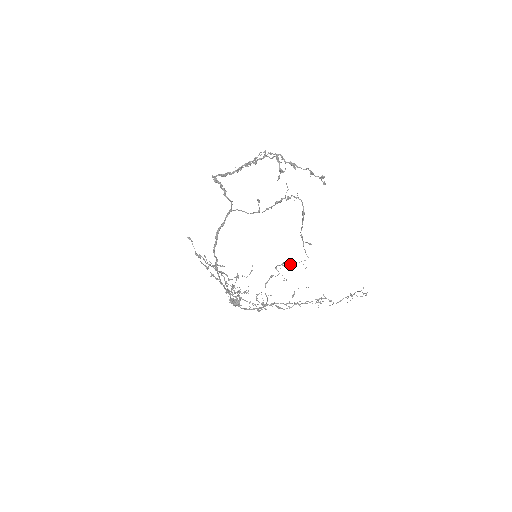
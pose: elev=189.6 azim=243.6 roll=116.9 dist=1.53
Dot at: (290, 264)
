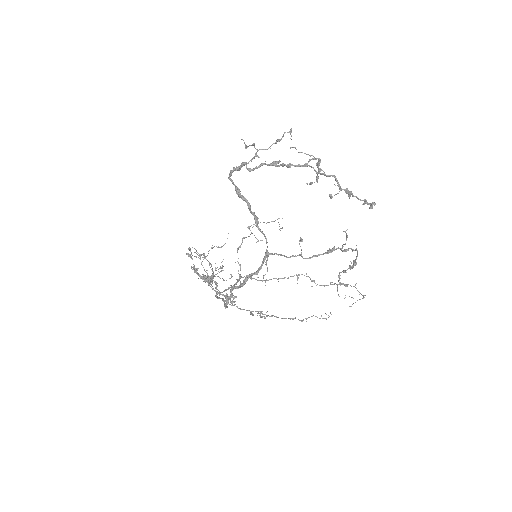
Dot at: (264, 222)
